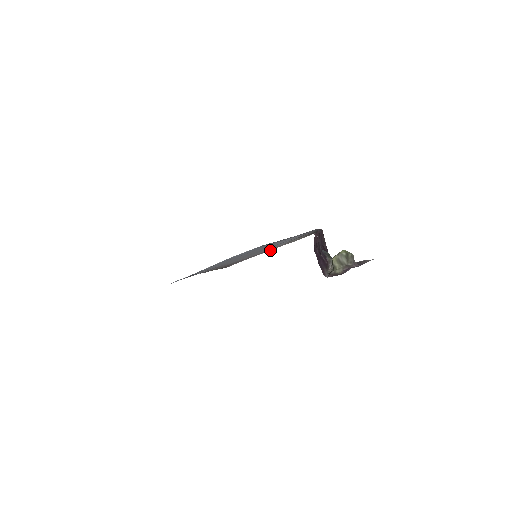
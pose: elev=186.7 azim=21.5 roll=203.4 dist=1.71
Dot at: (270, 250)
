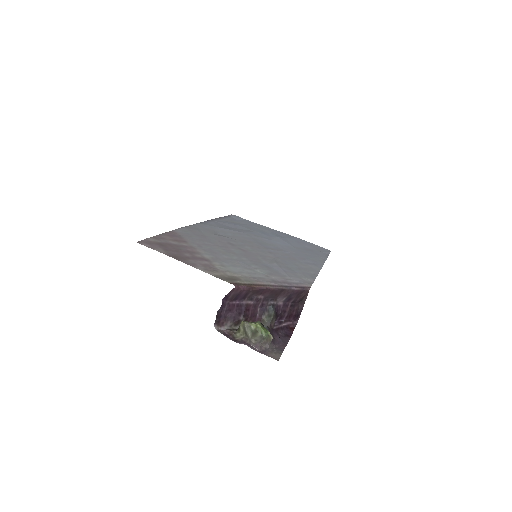
Dot at: (184, 262)
